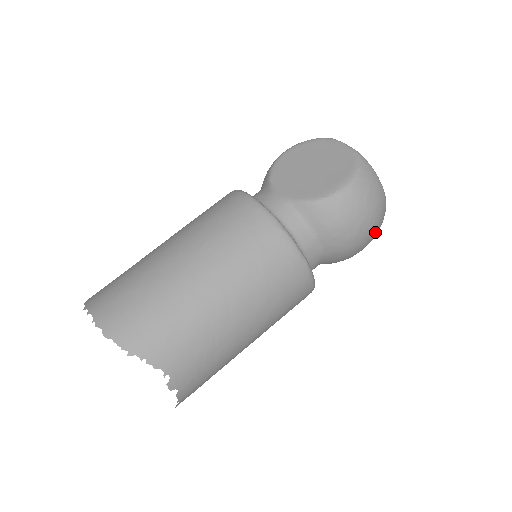
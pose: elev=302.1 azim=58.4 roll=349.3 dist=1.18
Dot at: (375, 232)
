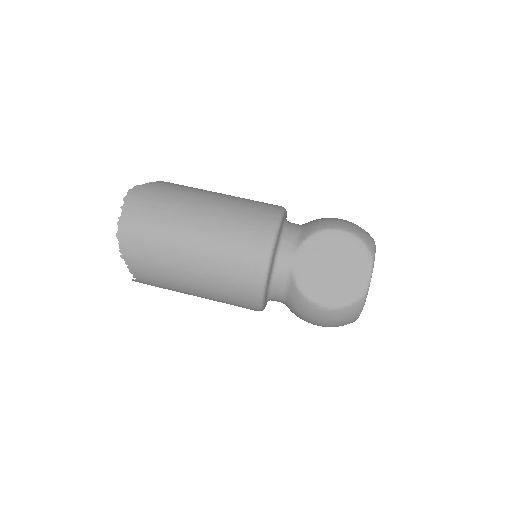
Dot at: occluded
